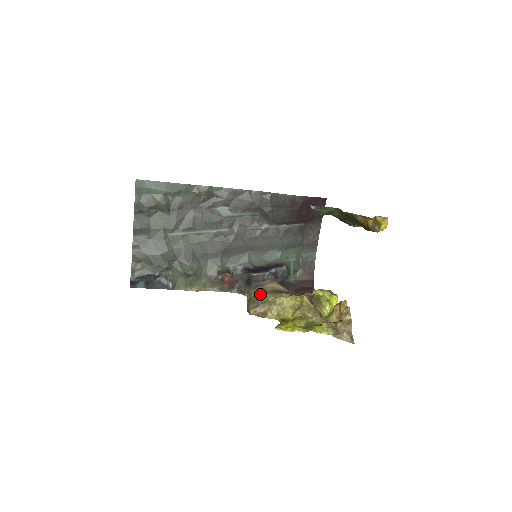
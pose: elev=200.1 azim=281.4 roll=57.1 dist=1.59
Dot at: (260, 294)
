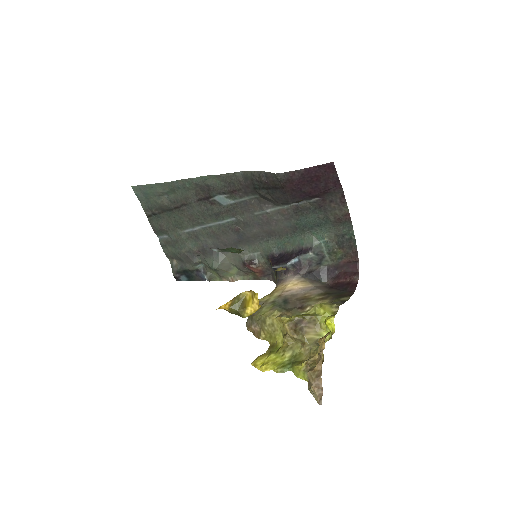
Dot at: occluded
